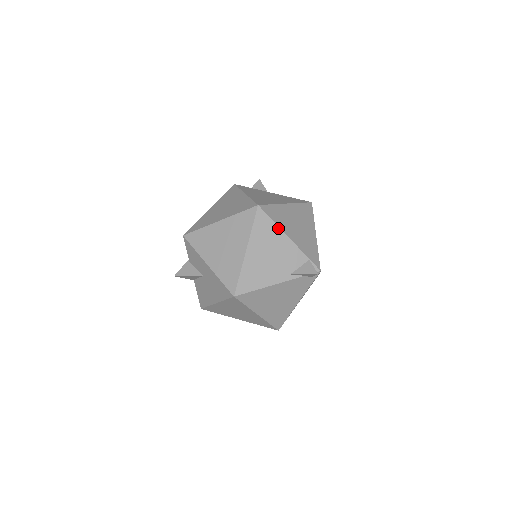
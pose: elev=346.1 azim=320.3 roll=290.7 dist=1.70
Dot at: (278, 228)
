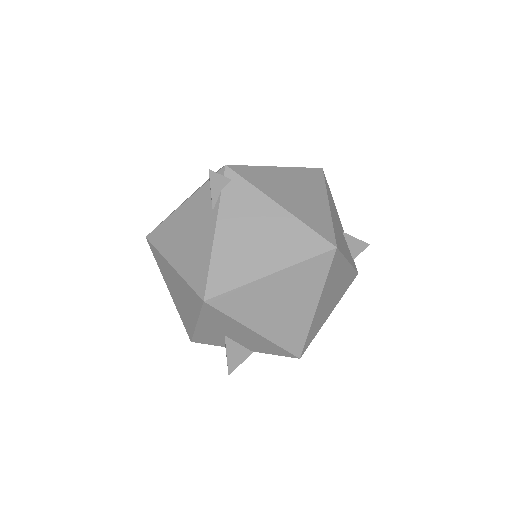
Dot at: (169, 217)
